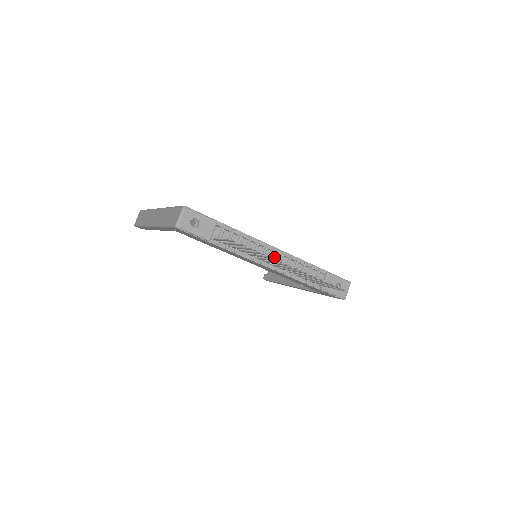
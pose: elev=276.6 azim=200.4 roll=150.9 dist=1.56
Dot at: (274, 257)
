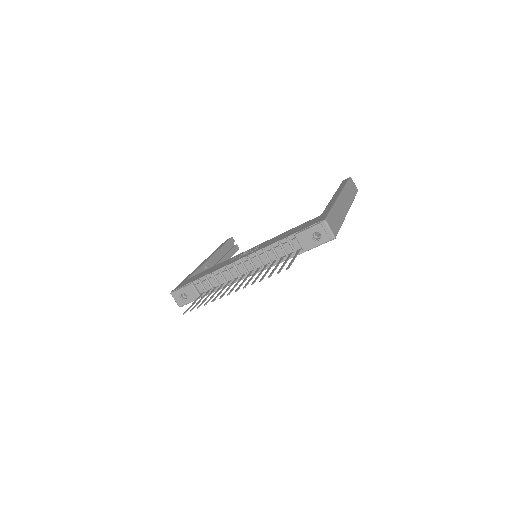
Dot at: (246, 266)
